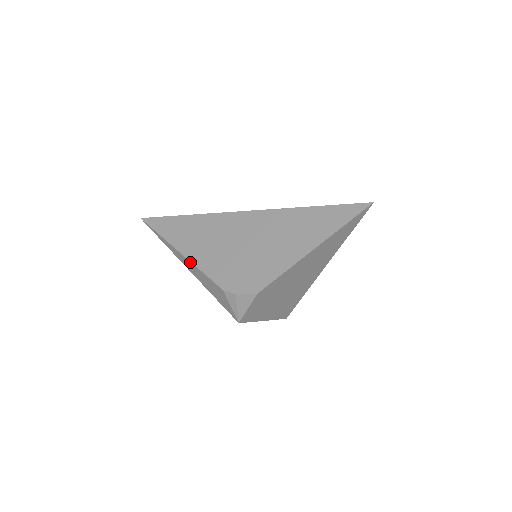
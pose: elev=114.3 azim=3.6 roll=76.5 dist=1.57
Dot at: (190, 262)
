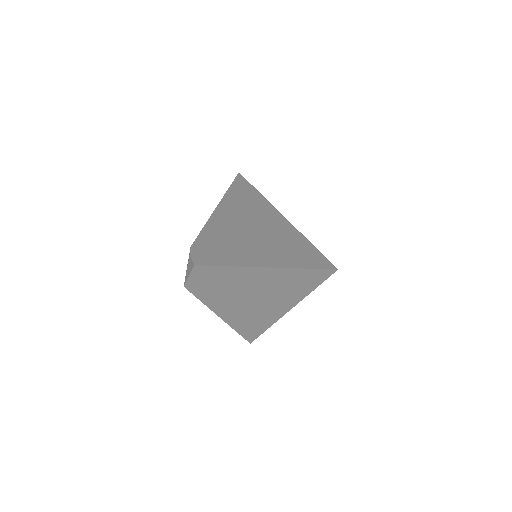
Dot at: (211, 216)
